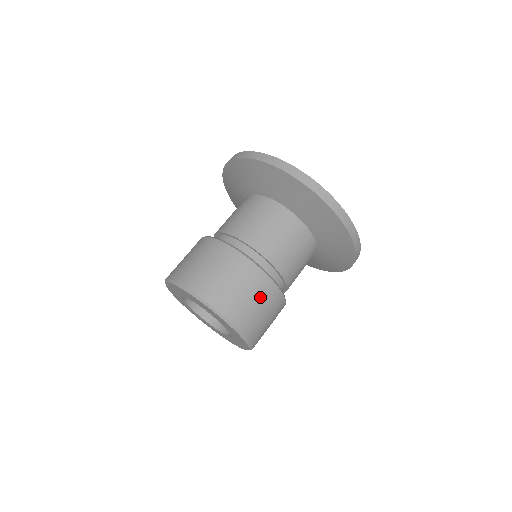
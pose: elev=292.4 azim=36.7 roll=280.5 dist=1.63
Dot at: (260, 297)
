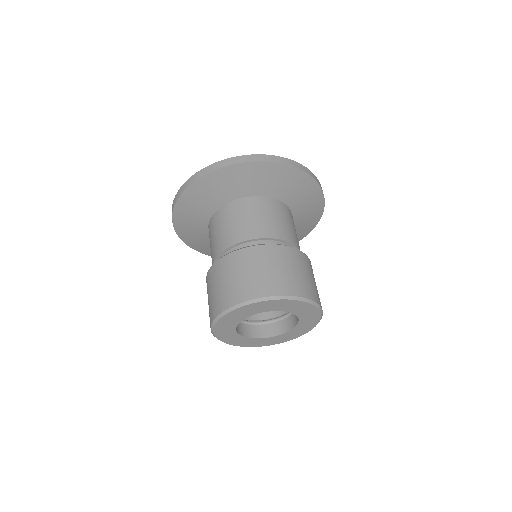
Dot at: (297, 265)
